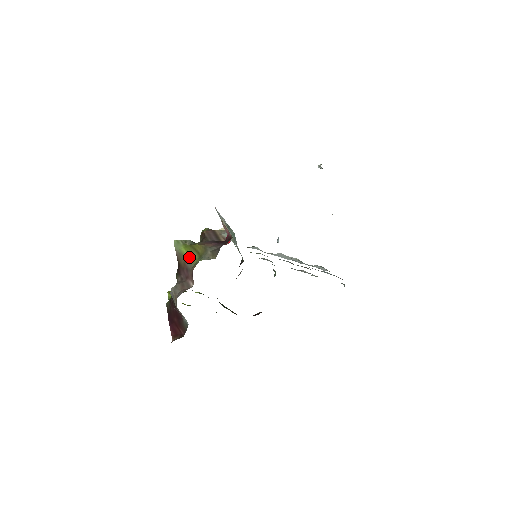
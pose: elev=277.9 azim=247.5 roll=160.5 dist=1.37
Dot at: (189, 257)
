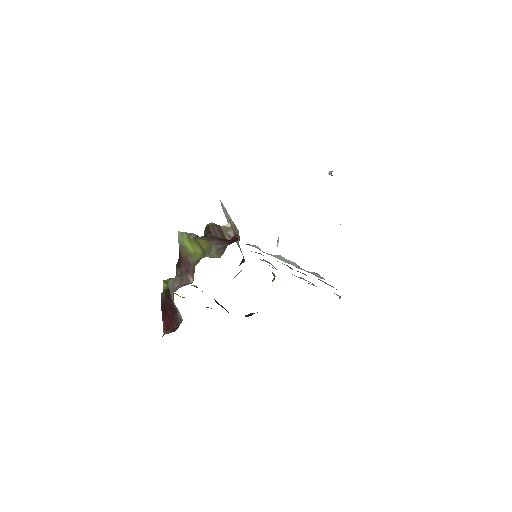
Dot at: (192, 251)
